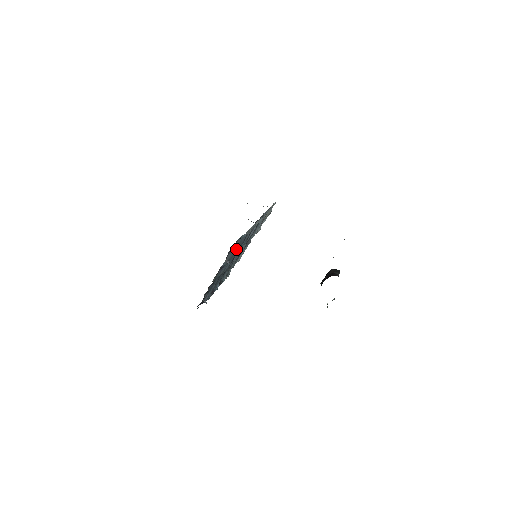
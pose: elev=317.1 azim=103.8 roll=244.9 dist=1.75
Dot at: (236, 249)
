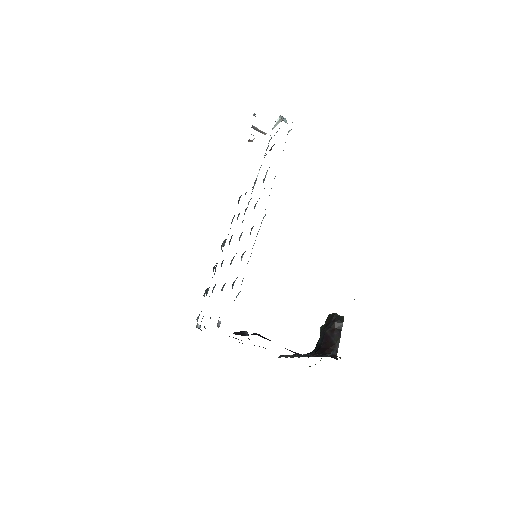
Dot at: occluded
